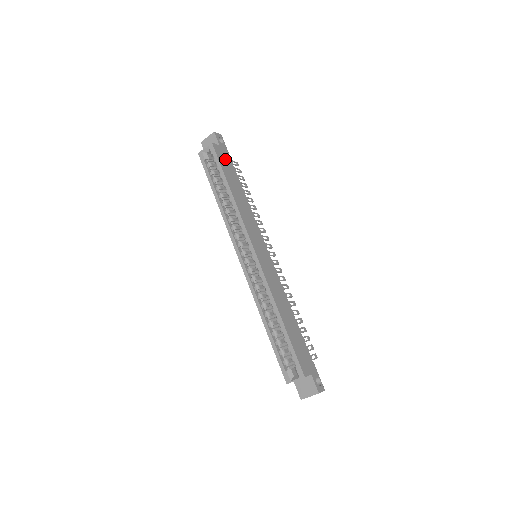
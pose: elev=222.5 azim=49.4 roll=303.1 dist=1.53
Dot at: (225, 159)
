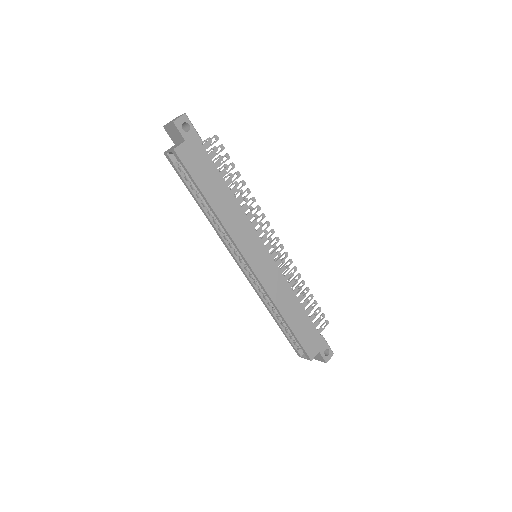
Dot at: (197, 158)
